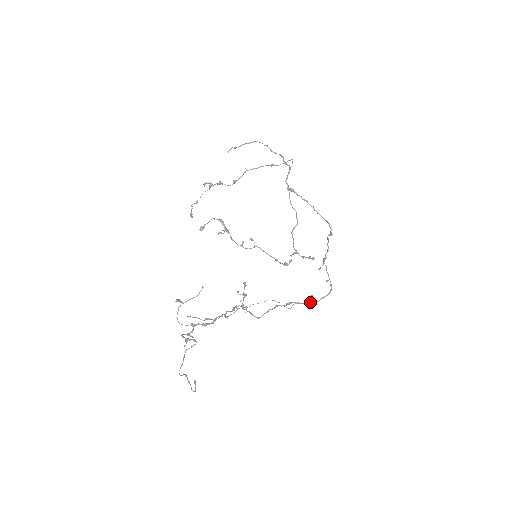
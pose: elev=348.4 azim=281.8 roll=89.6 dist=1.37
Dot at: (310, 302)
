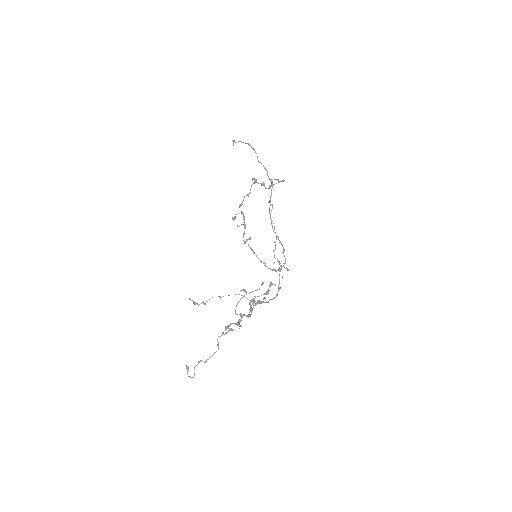
Dot at: (263, 302)
